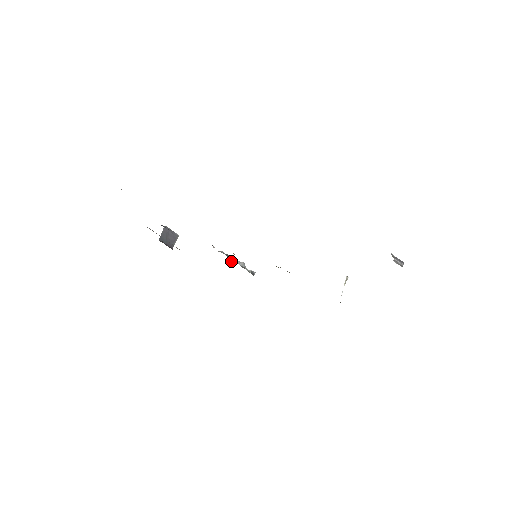
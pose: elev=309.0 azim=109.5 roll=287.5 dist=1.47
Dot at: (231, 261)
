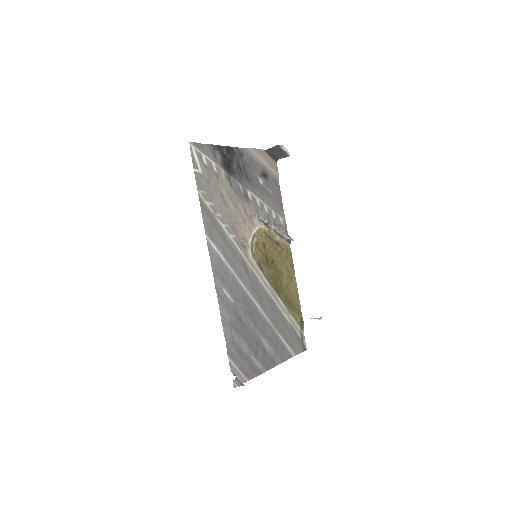
Dot at: (271, 226)
